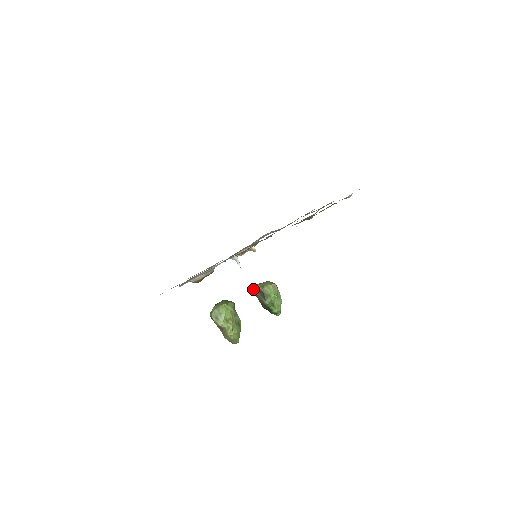
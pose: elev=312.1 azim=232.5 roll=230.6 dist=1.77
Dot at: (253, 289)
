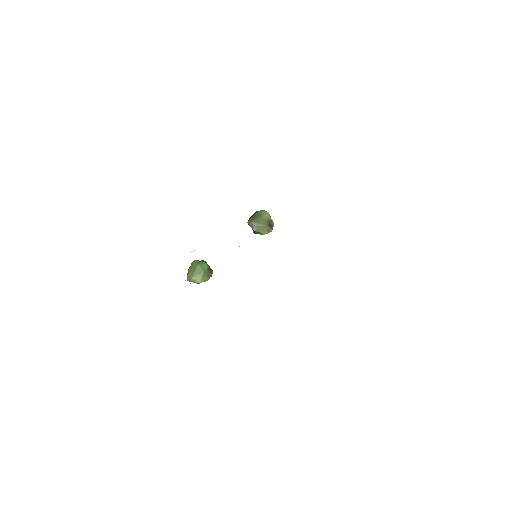
Dot at: occluded
